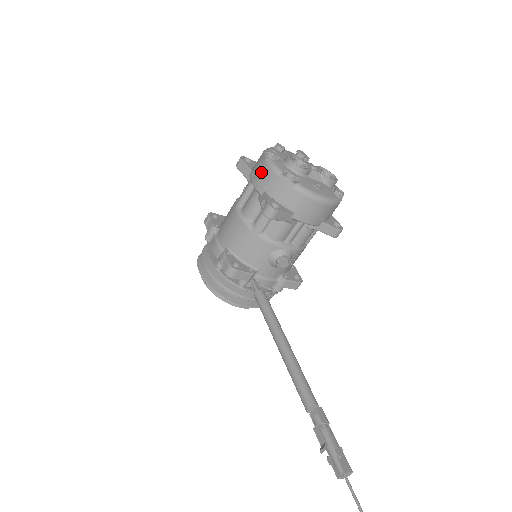
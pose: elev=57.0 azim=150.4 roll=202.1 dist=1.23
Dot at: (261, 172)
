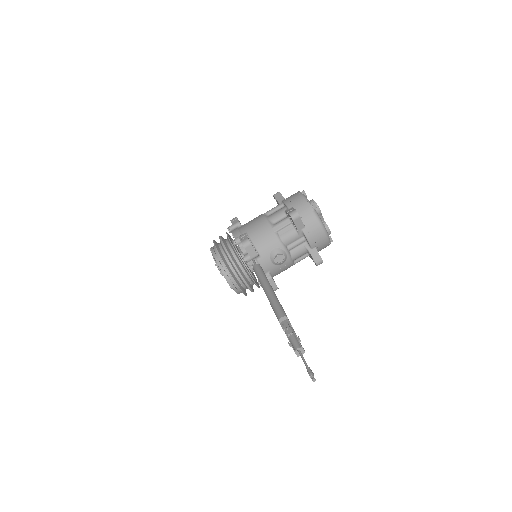
Dot at: (294, 198)
